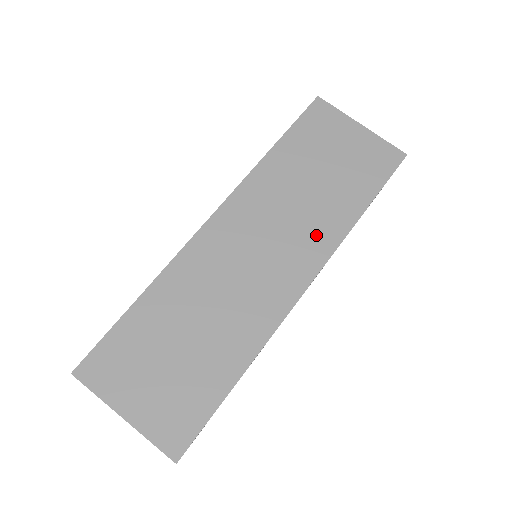
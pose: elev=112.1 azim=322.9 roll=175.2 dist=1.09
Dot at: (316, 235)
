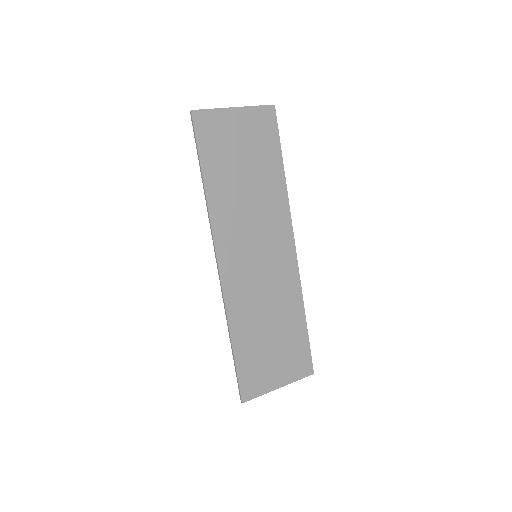
Dot at: (275, 213)
